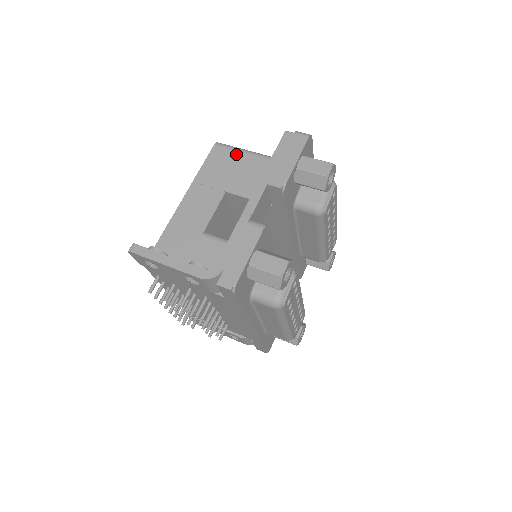
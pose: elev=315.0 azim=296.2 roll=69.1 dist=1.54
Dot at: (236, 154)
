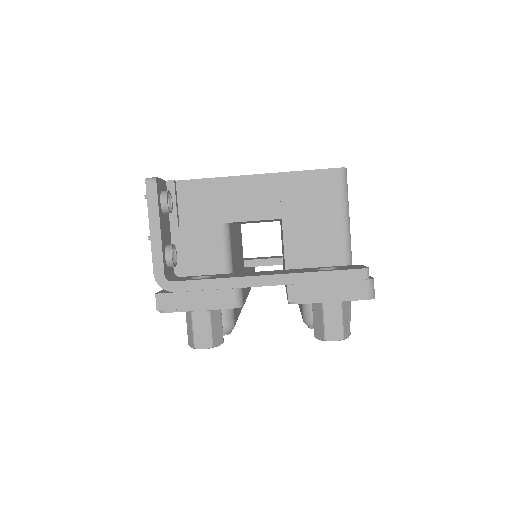
Dot at: (336, 202)
